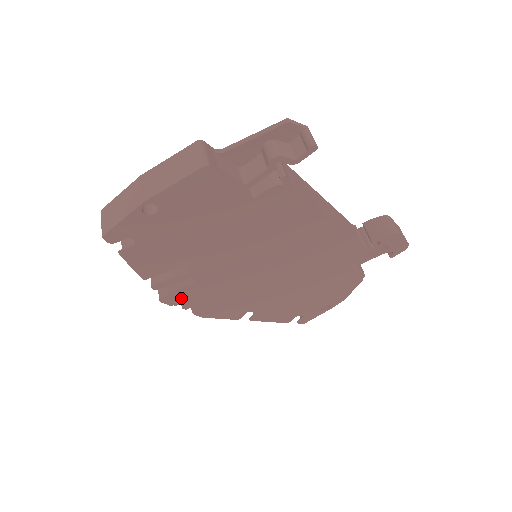
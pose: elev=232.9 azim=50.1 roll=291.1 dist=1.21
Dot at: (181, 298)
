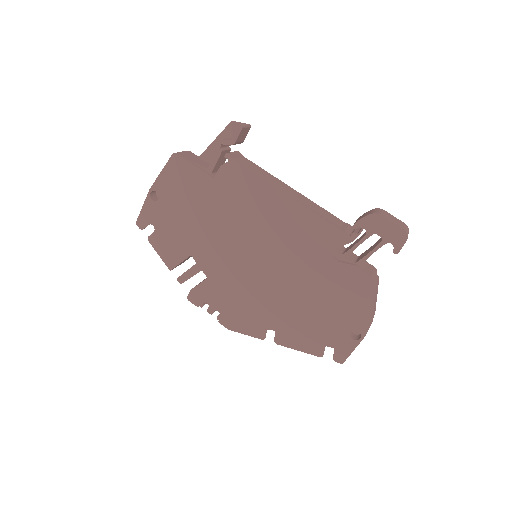
Dot at: (202, 297)
